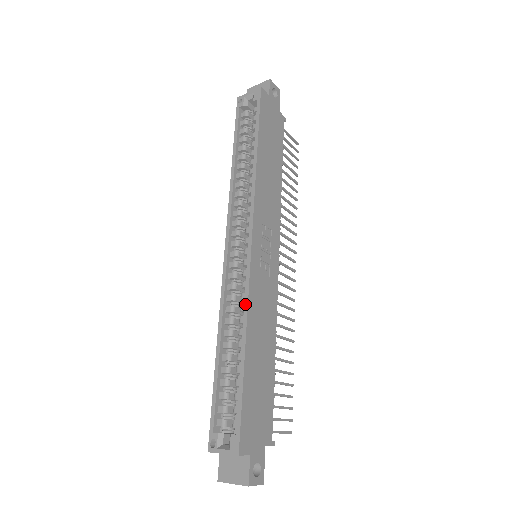
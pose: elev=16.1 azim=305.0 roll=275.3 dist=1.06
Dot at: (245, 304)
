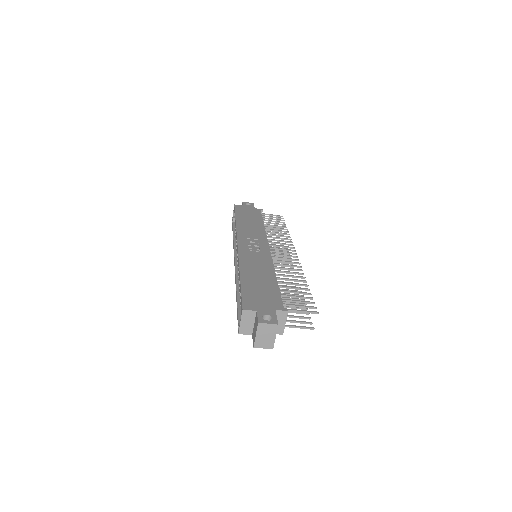
Dot at: (238, 263)
